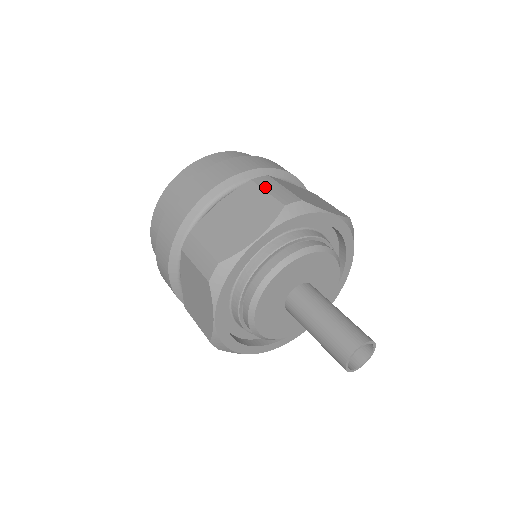
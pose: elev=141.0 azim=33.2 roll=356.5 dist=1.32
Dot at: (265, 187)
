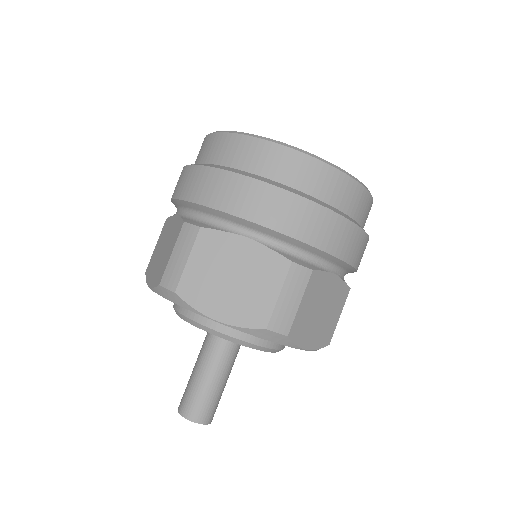
Dot at: (177, 245)
